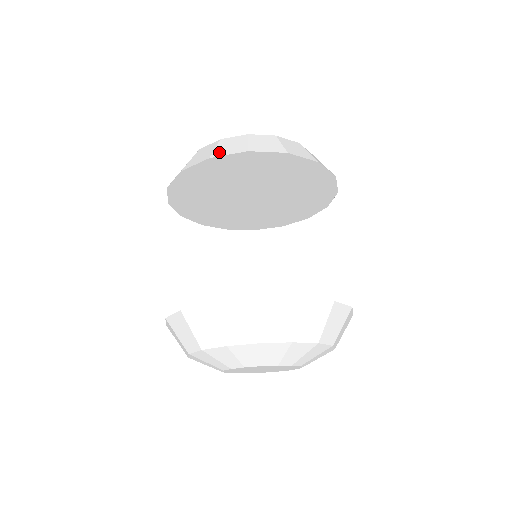
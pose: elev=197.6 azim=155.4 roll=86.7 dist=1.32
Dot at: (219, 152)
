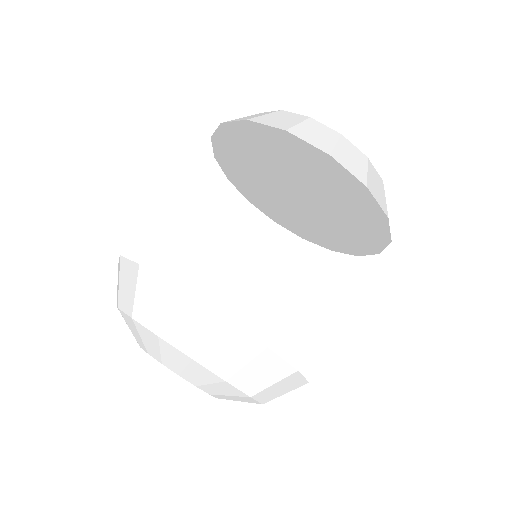
Dot at: (300, 131)
